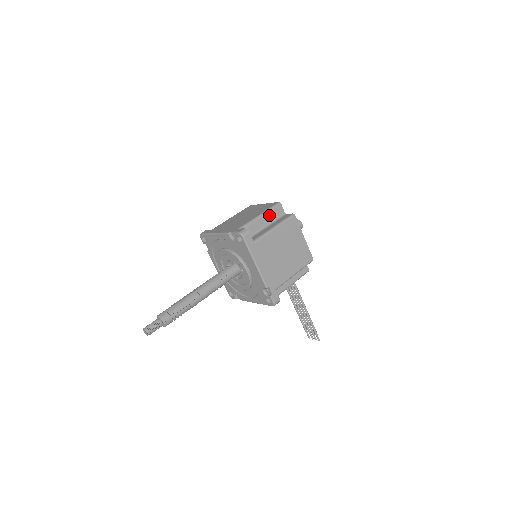
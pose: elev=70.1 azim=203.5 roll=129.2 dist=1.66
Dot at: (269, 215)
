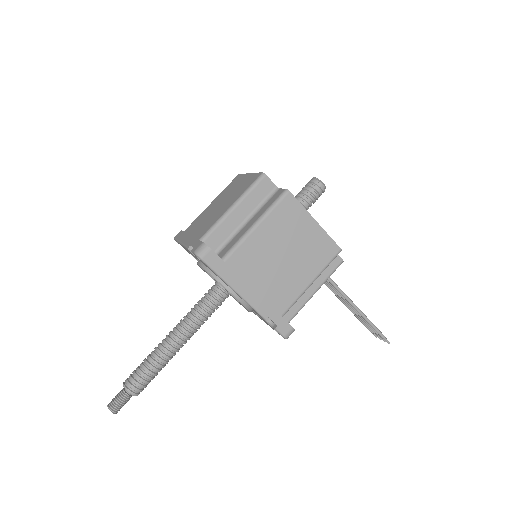
Dot at: (248, 201)
